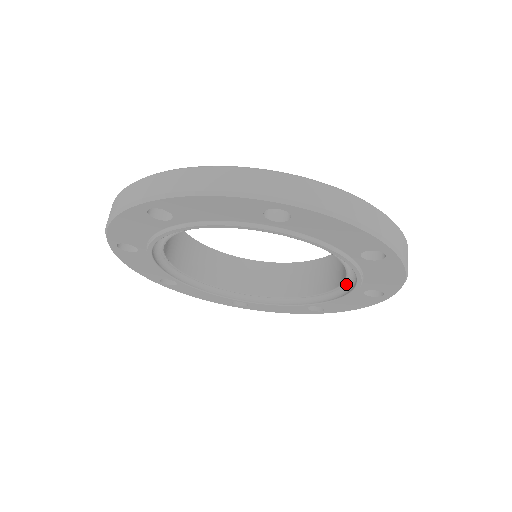
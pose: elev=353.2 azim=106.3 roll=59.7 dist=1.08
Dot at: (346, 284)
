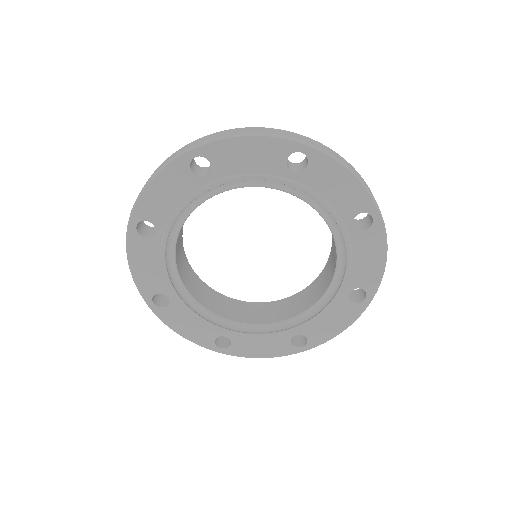
Dot at: (333, 287)
